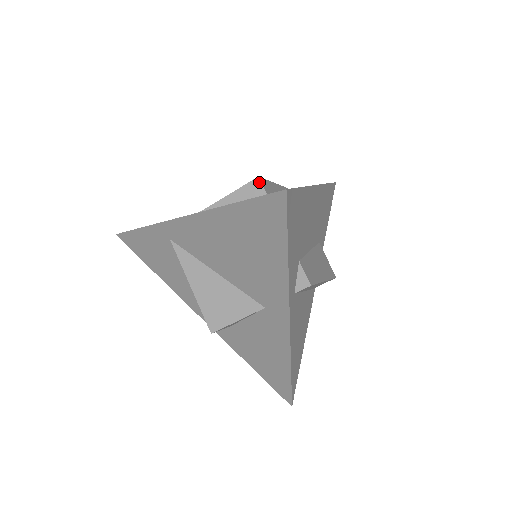
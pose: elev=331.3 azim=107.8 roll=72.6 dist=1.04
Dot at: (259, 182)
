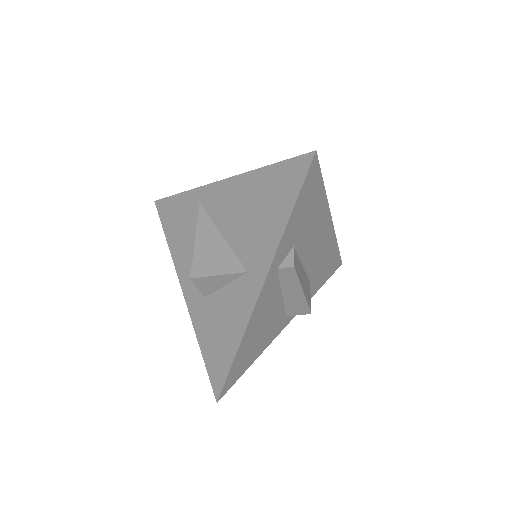
Dot at: occluded
